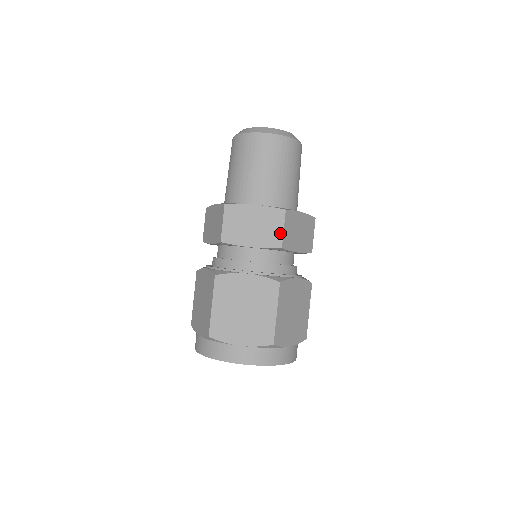
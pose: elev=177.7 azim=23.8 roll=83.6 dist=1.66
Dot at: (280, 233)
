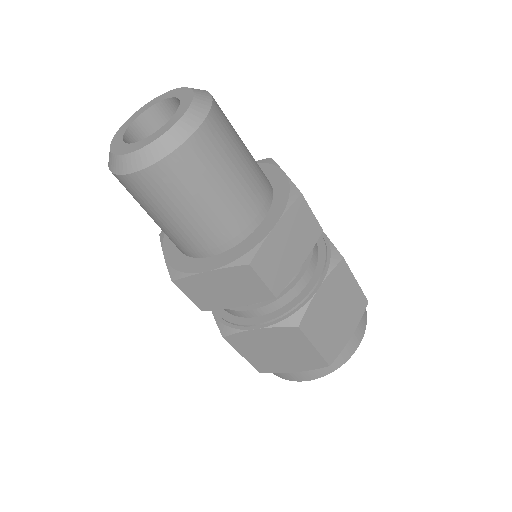
Dot at: (262, 287)
